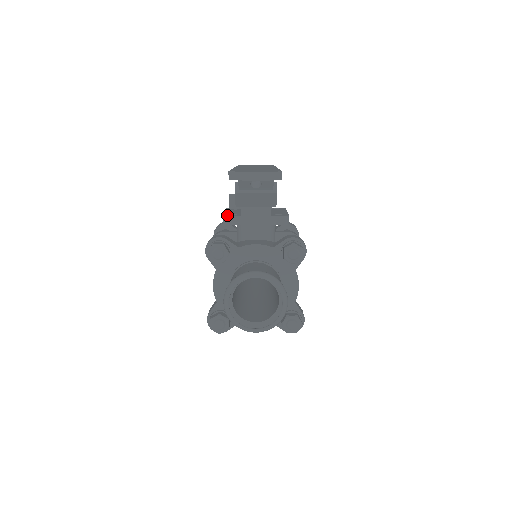
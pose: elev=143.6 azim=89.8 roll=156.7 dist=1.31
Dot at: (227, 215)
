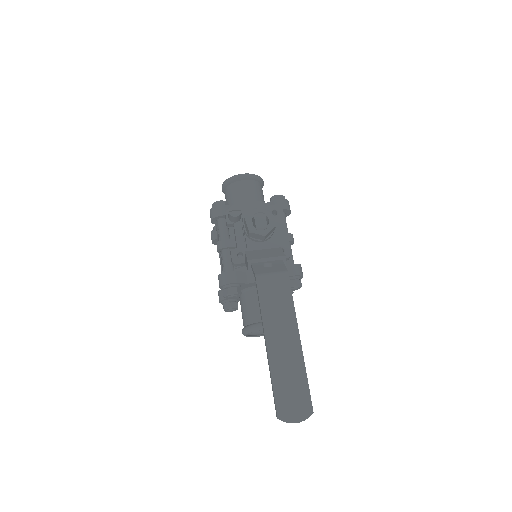
Dot at: (236, 263)
